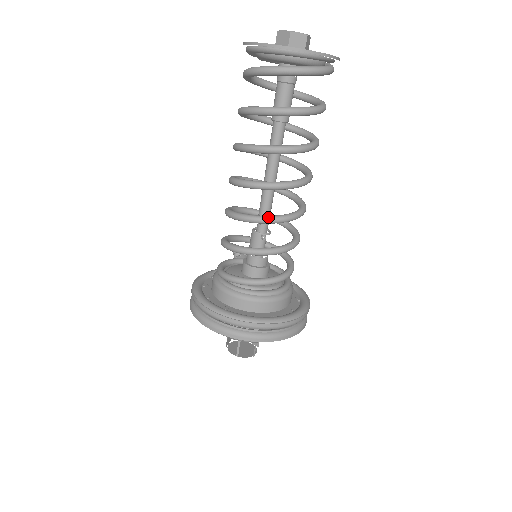
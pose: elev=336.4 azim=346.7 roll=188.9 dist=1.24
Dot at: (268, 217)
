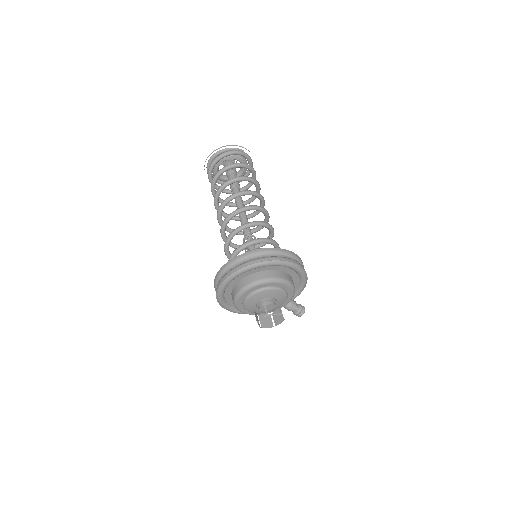
Dot at: (224, 221)
